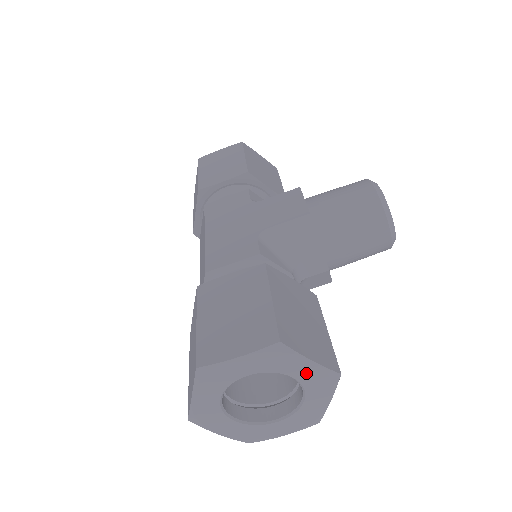
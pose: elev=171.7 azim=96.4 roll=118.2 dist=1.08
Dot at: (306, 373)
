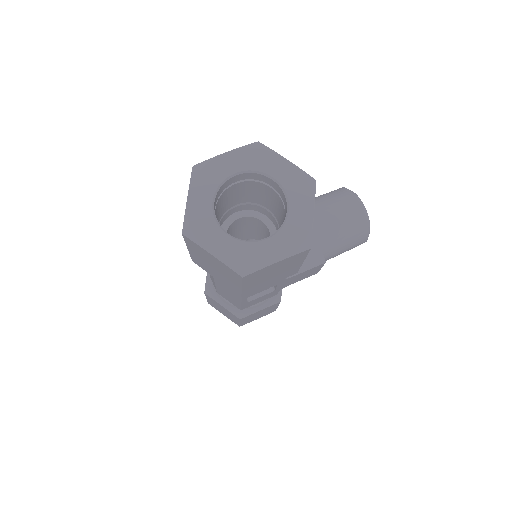
Dot at: (284, 173)
